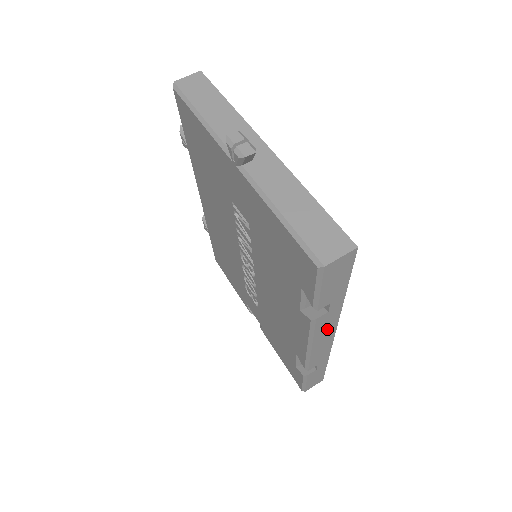
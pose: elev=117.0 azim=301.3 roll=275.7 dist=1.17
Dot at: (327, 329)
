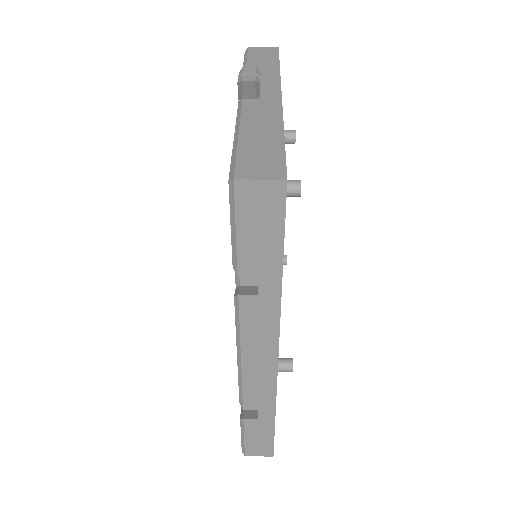
Dot at: (262, 336)
